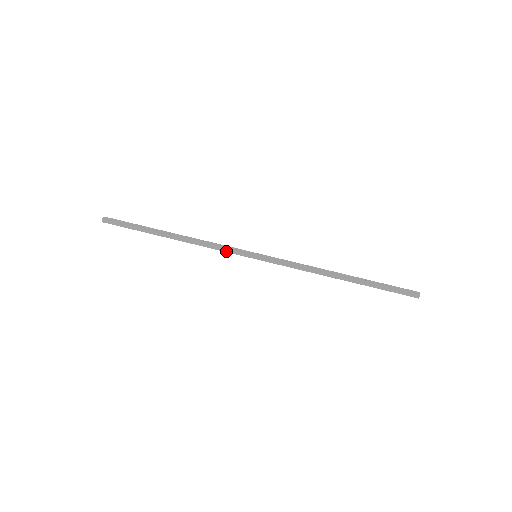
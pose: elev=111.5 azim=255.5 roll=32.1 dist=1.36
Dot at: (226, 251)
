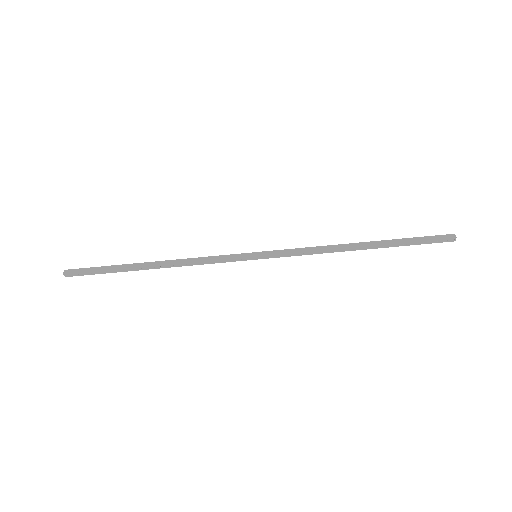
Dot at: (220, 260)
